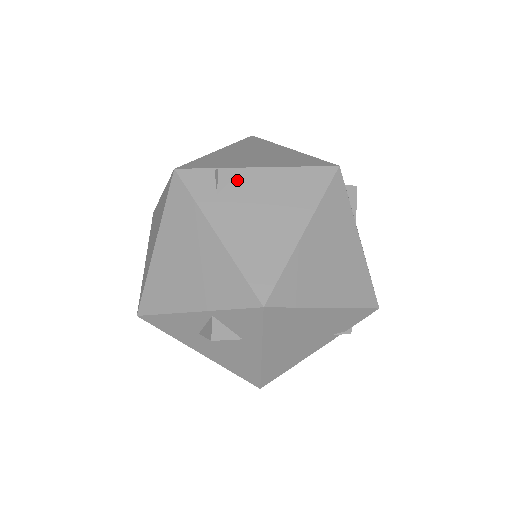
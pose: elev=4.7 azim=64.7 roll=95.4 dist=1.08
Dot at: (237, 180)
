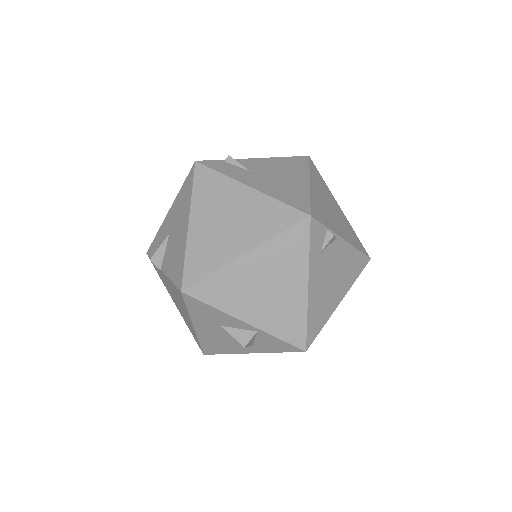
Dot at: (333, 245)
